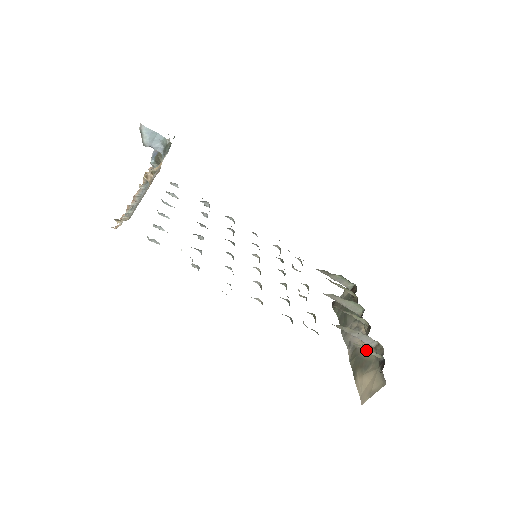
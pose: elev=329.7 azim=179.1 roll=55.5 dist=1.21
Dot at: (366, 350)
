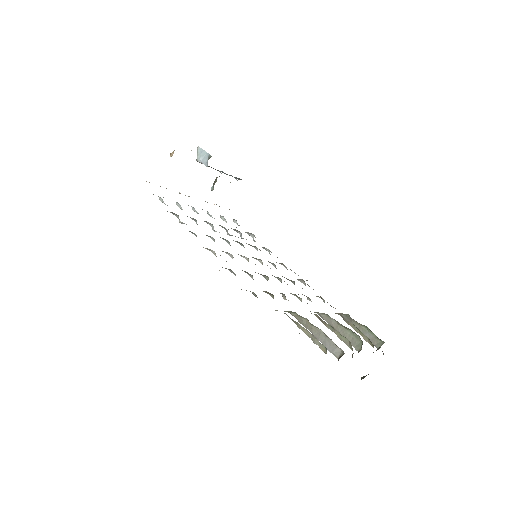
Dot at: occluded
